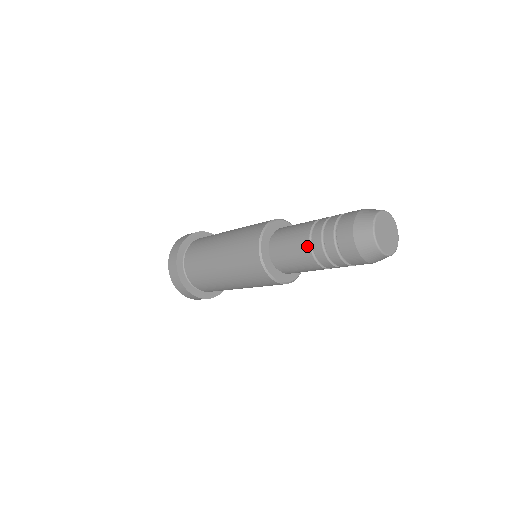
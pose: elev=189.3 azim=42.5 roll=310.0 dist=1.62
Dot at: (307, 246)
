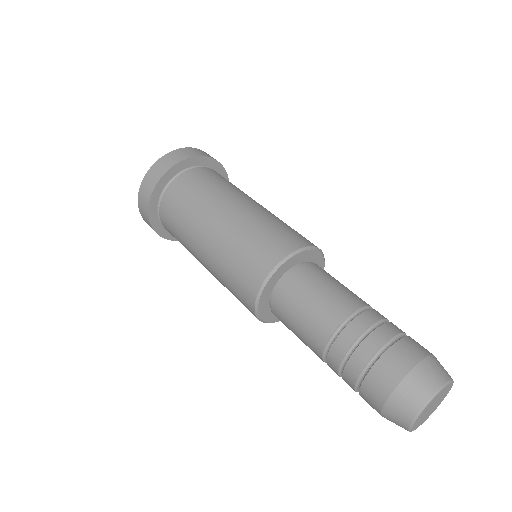
Dot at: occluded
